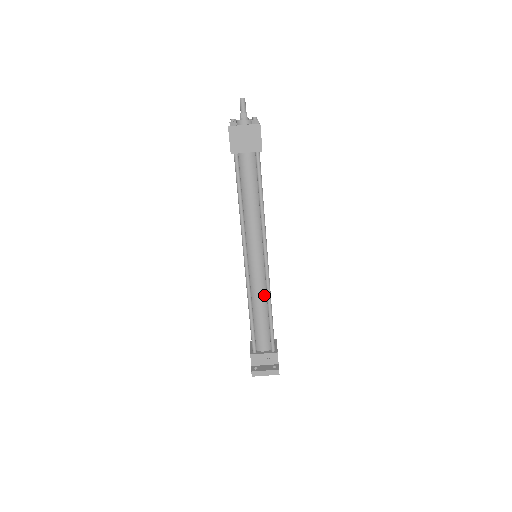
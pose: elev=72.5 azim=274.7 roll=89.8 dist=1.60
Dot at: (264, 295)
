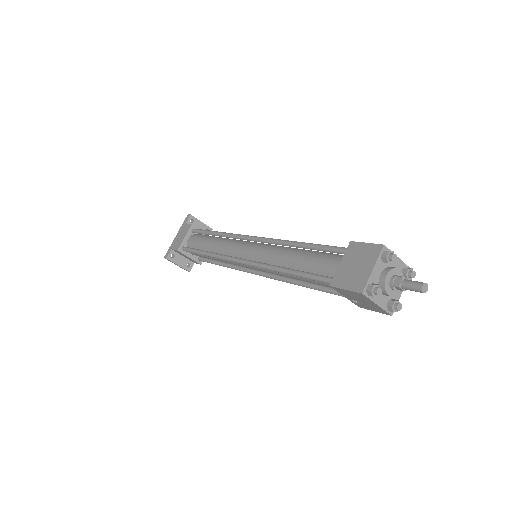
Dot at: occluded
